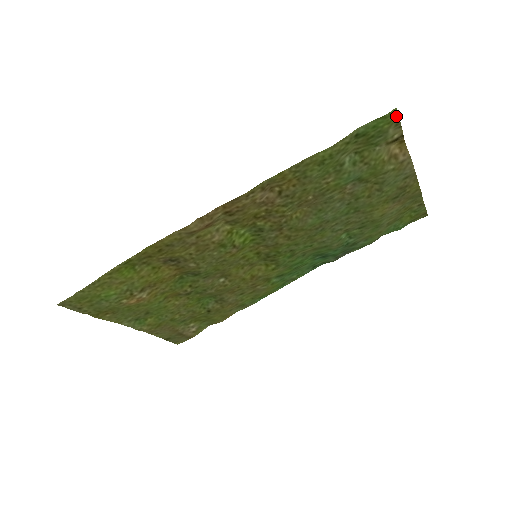
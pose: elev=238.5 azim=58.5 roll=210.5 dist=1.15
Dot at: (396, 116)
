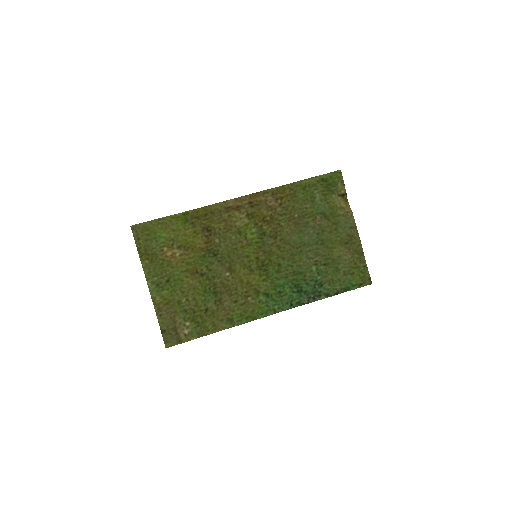
Dot at: (341, 175)
